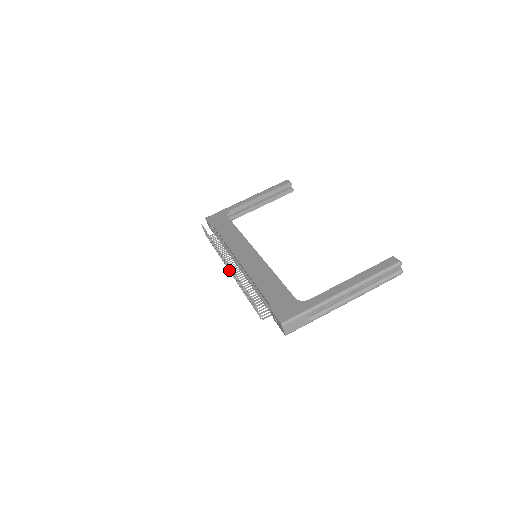
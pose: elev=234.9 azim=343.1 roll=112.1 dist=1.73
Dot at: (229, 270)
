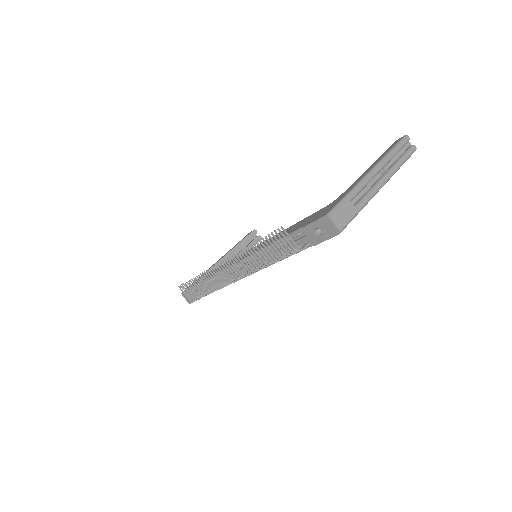
Dot at: (233, 278)
